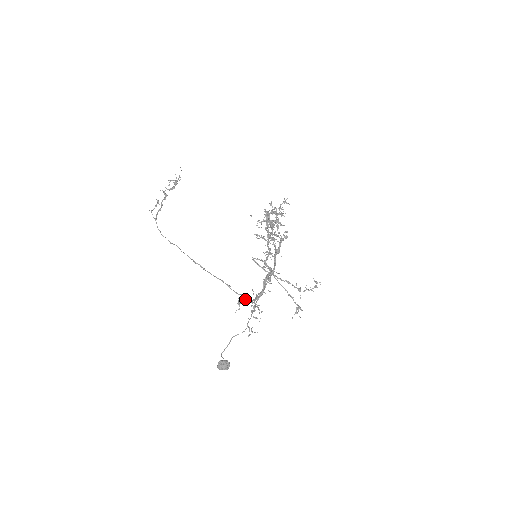
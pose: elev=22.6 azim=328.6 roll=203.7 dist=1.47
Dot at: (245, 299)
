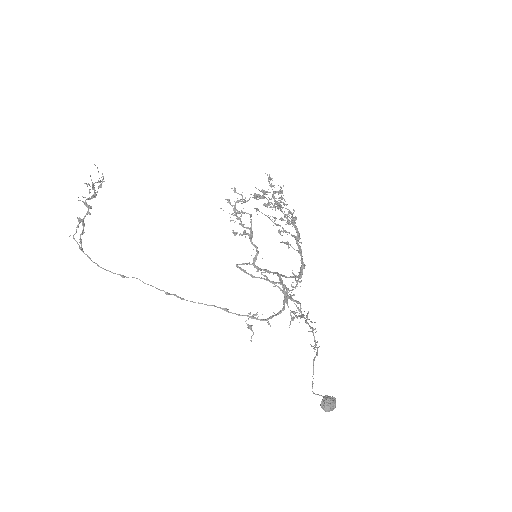
Dot at: (255, 318)
